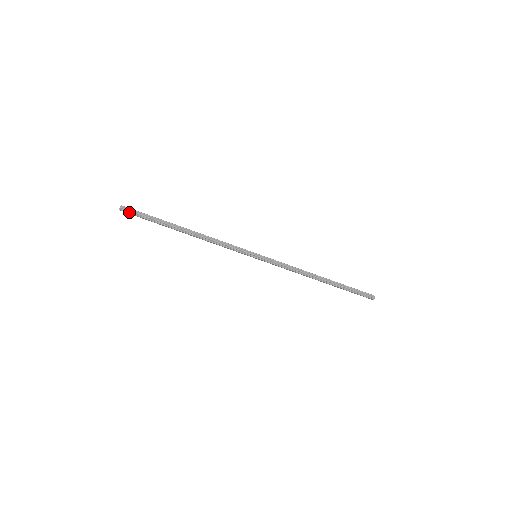
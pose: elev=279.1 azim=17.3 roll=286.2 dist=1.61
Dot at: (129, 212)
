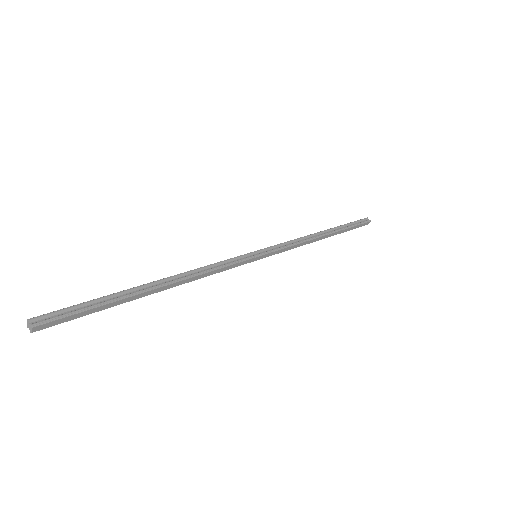
Dot at: (53, 319)
